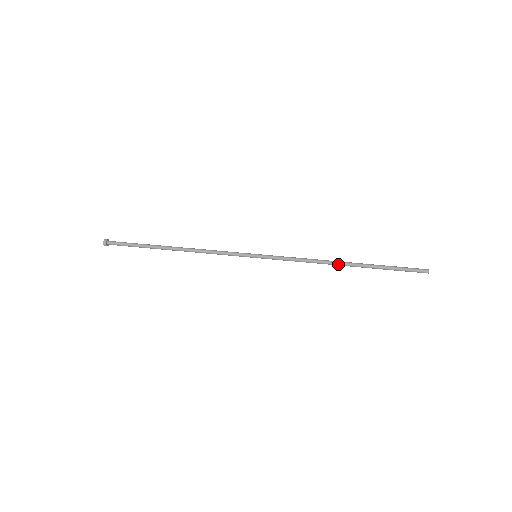
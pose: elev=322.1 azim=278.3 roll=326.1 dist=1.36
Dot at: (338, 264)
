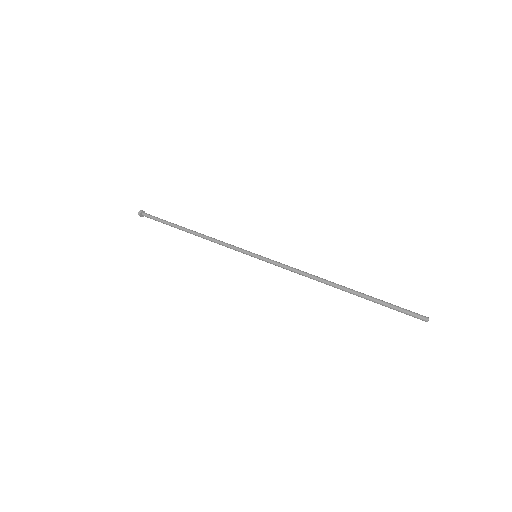
Dot at: (331, 284)
